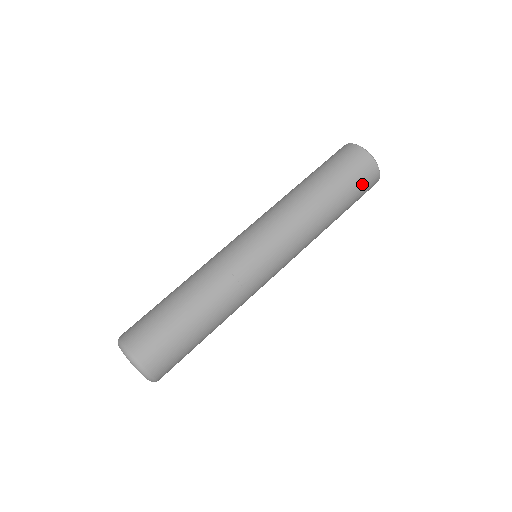
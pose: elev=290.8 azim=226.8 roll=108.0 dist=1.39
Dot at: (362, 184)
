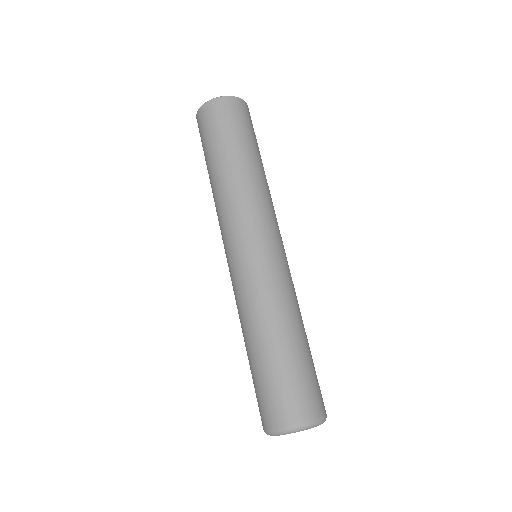
Dot at: (245, 121)
